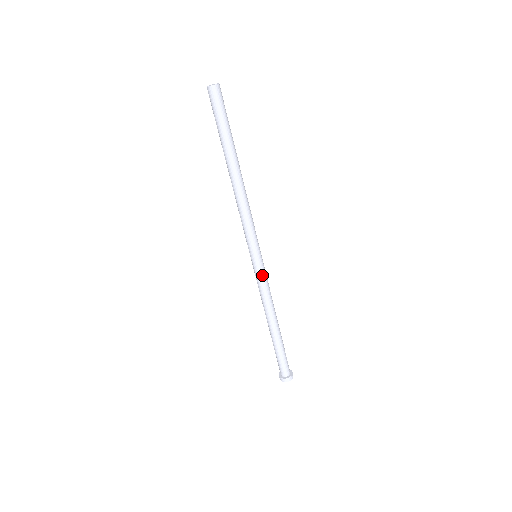
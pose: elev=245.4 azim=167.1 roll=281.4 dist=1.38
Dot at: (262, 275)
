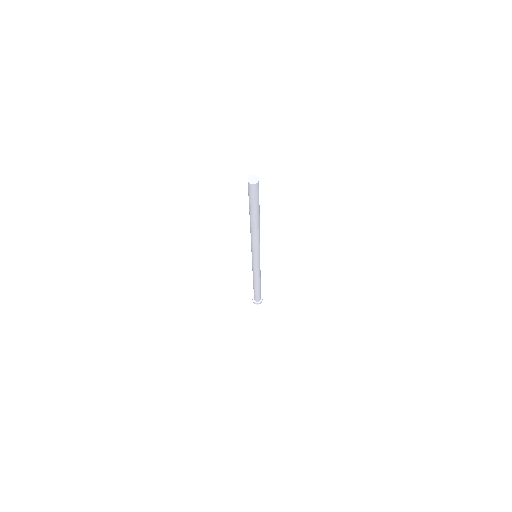
Dot at: (257, 266)
